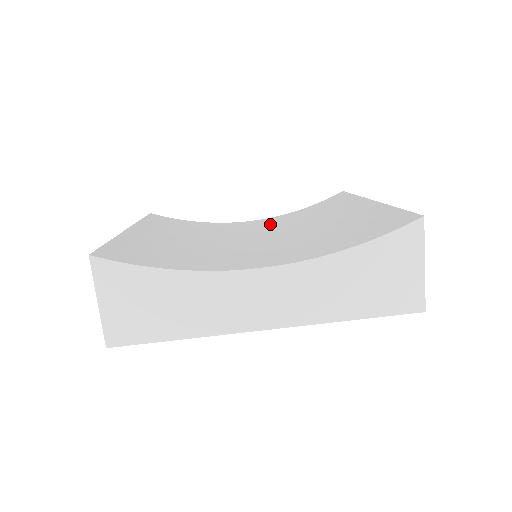
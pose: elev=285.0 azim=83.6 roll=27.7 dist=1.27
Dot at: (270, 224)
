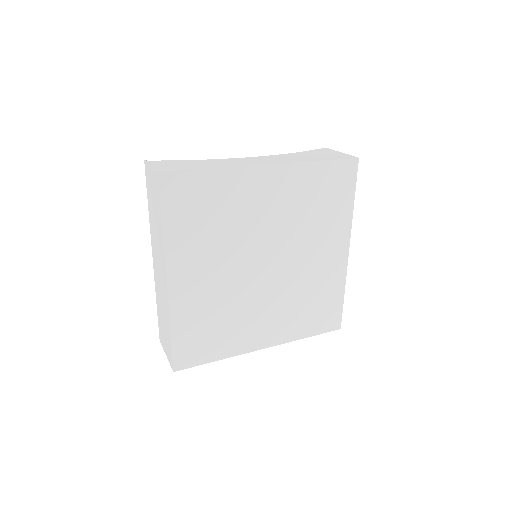
Dot at: occluded
